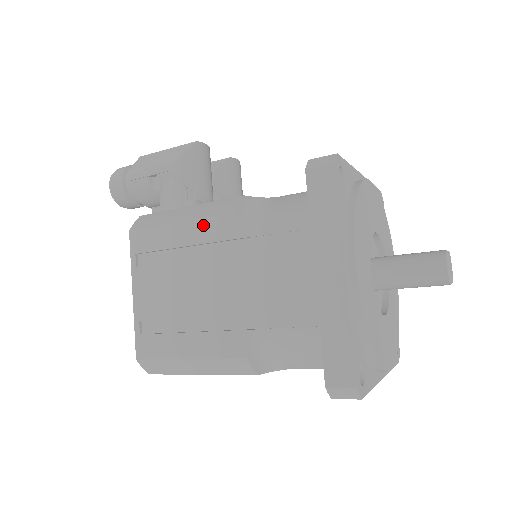
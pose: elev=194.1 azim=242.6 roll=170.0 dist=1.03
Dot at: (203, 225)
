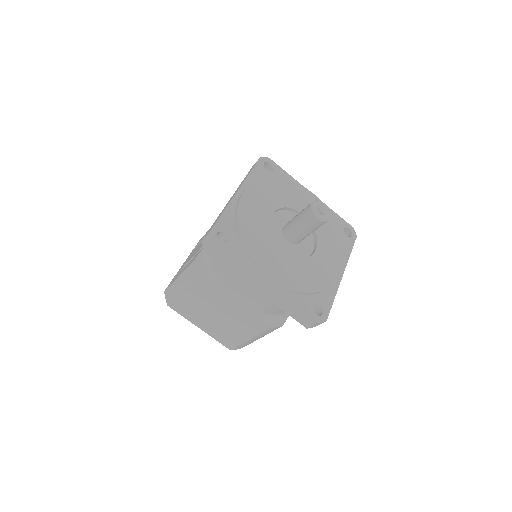
Dot at: occluded
